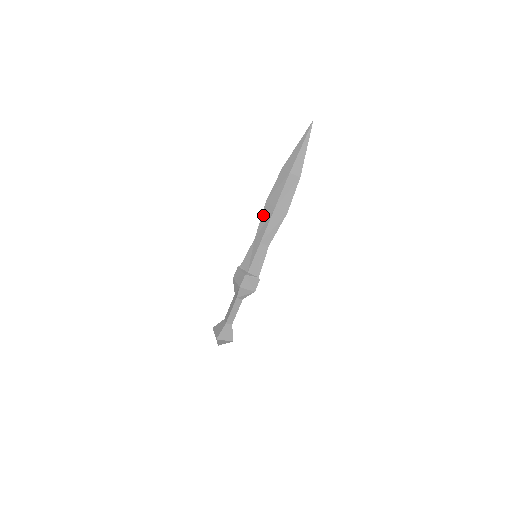
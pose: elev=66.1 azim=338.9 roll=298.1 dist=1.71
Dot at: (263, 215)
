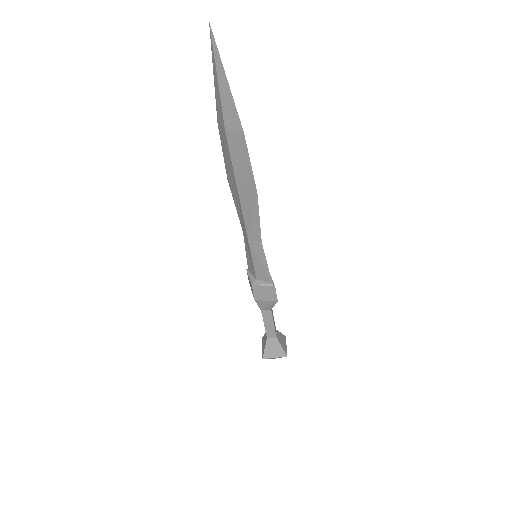
Dot at: (234, 200)
